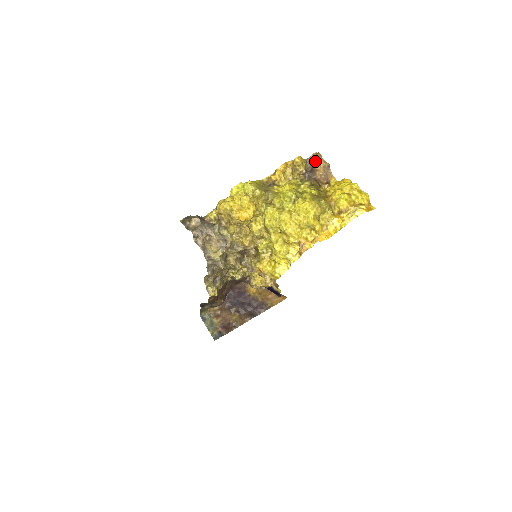
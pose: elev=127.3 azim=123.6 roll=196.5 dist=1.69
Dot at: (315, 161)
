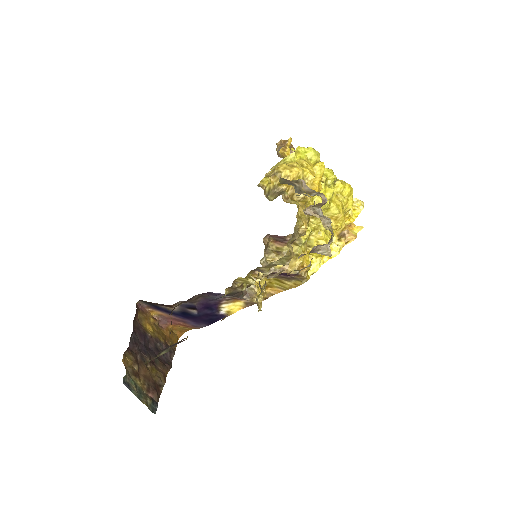
Dot at: occluded
